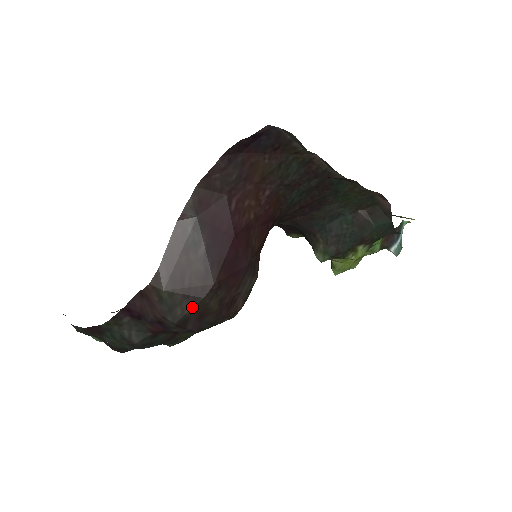
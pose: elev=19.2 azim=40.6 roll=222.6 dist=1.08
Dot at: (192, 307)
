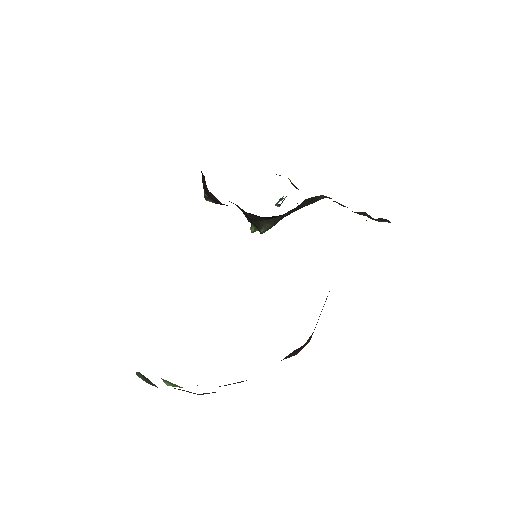
Dot at: occluded
